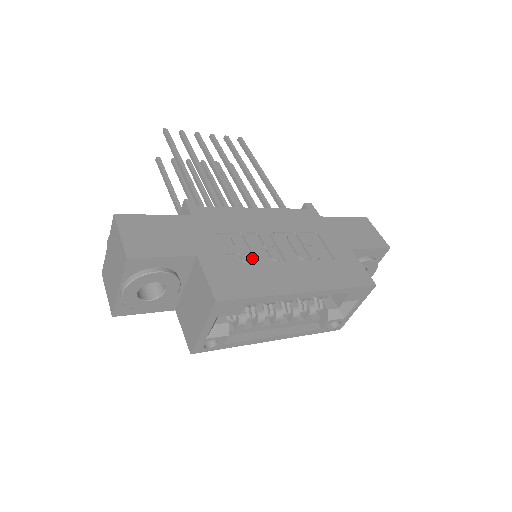
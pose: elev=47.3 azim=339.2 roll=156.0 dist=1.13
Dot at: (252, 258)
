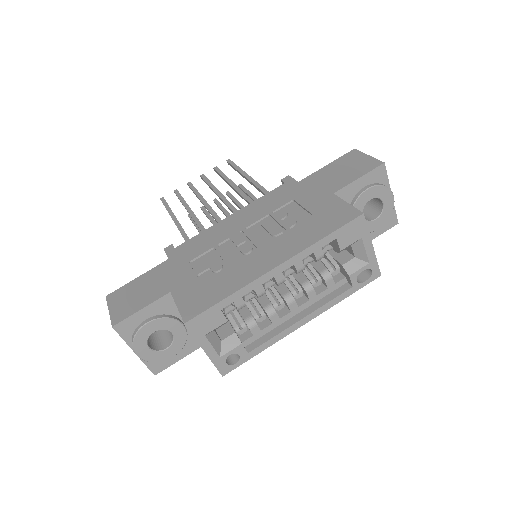
Dot at: (224, 264)
